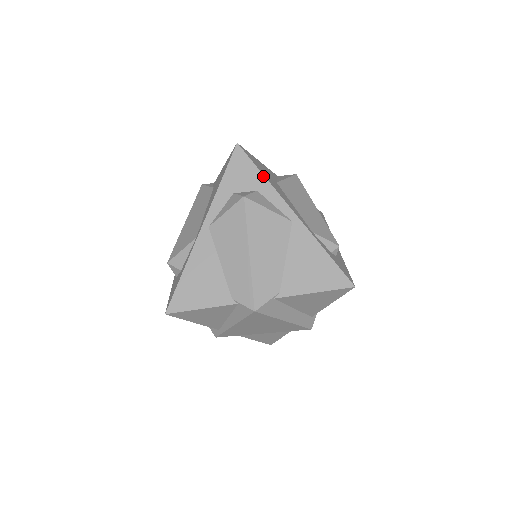
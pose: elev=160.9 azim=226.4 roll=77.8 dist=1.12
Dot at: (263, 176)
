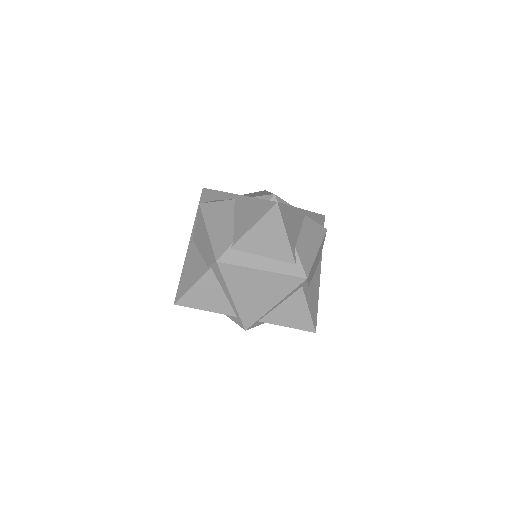
Dot at: (217, 191)
